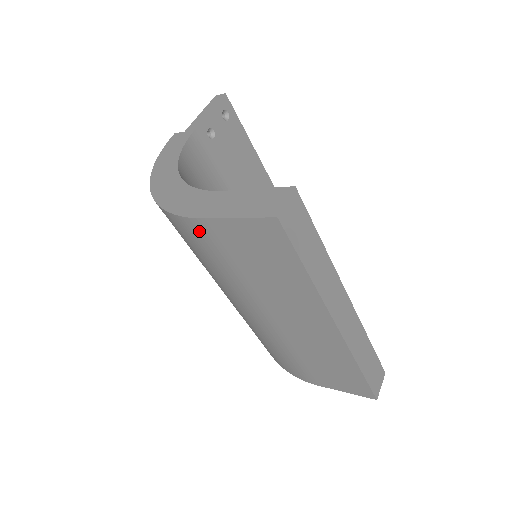
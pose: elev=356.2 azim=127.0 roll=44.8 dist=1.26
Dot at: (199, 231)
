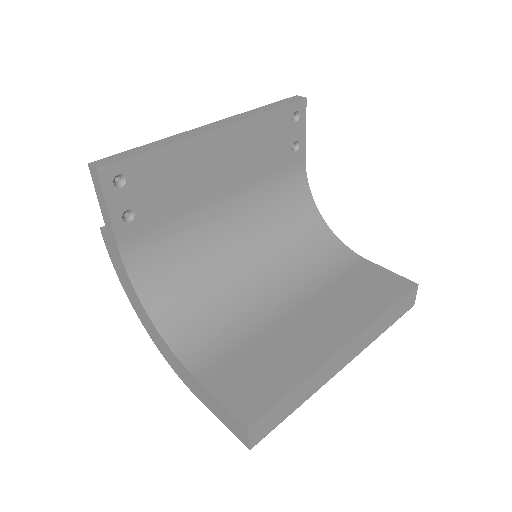
Dot at: occluded
